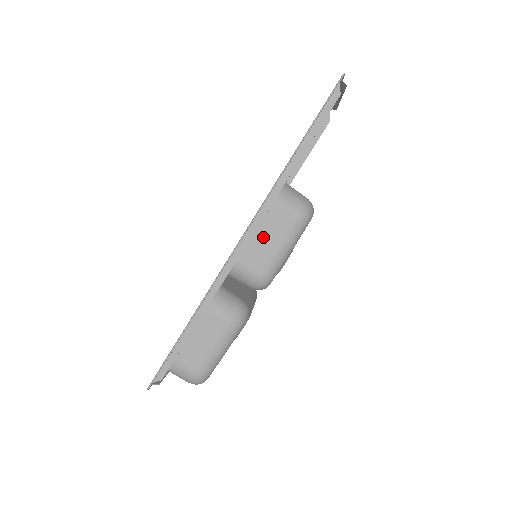
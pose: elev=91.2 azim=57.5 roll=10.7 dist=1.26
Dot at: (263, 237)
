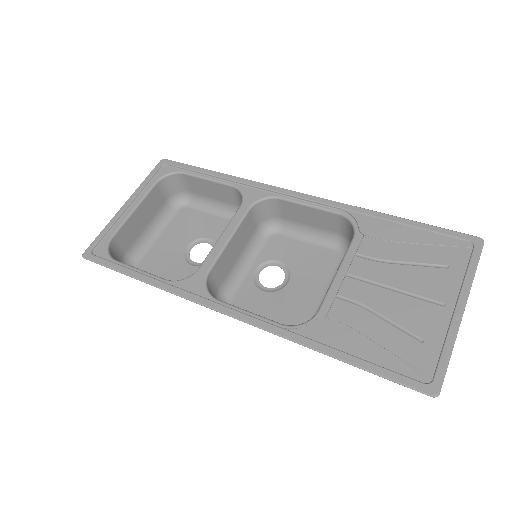
Dot at: occluded
